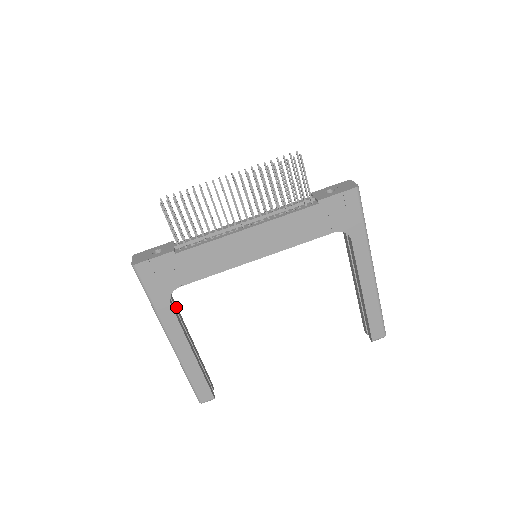
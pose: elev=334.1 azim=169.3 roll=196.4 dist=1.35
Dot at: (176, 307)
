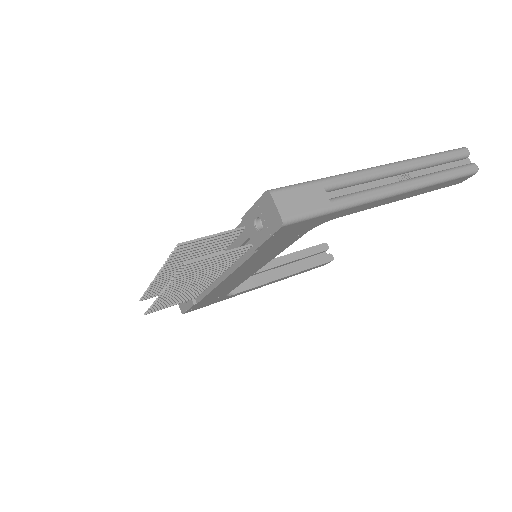
Dot at: occluded
